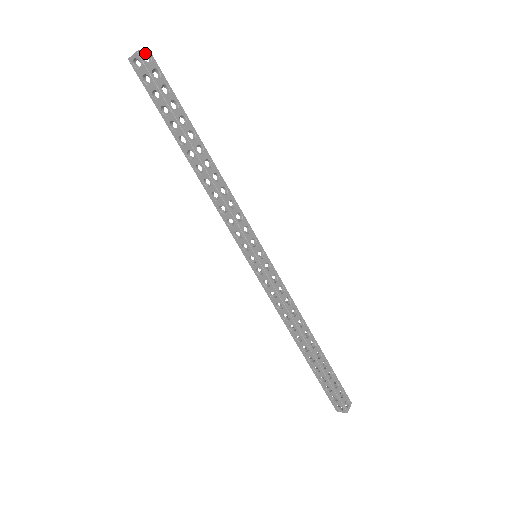
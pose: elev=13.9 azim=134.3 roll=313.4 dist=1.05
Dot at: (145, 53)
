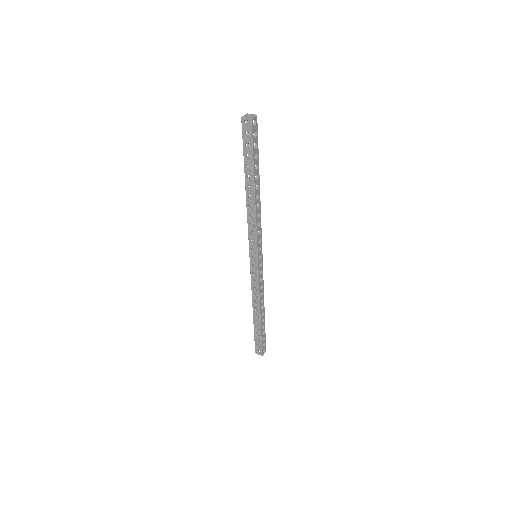
Dot at: (254, 118)
